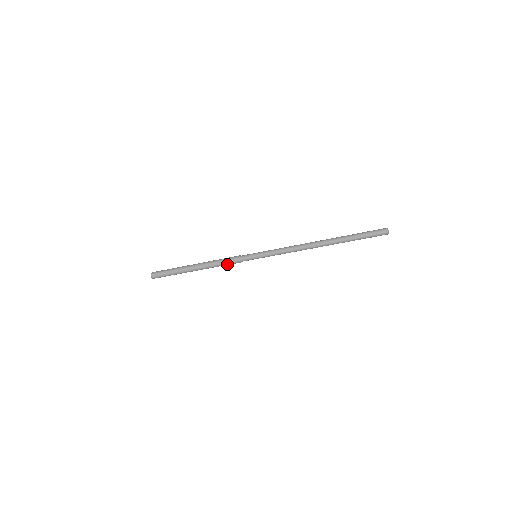
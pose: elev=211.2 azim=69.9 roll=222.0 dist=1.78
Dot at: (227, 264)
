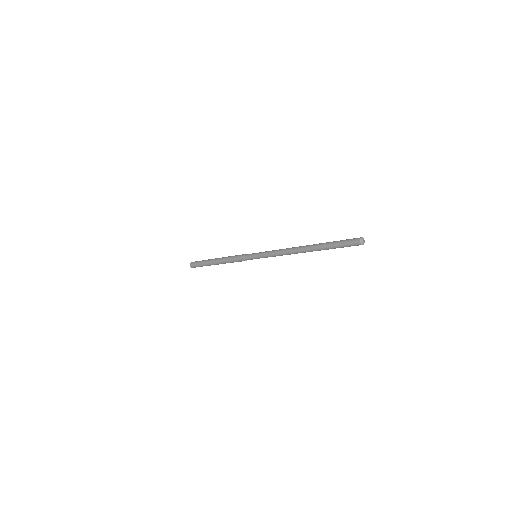
Dot at: (236, 261)
